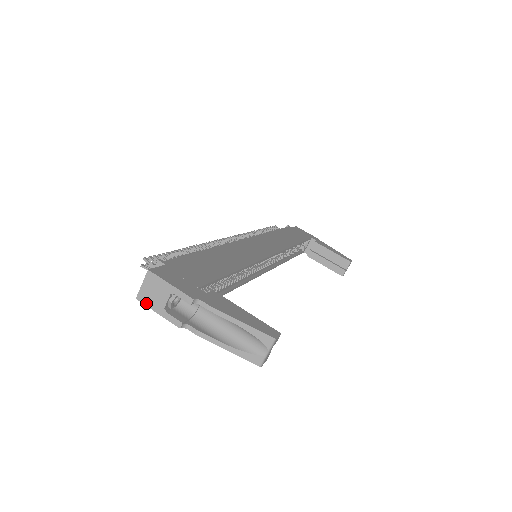
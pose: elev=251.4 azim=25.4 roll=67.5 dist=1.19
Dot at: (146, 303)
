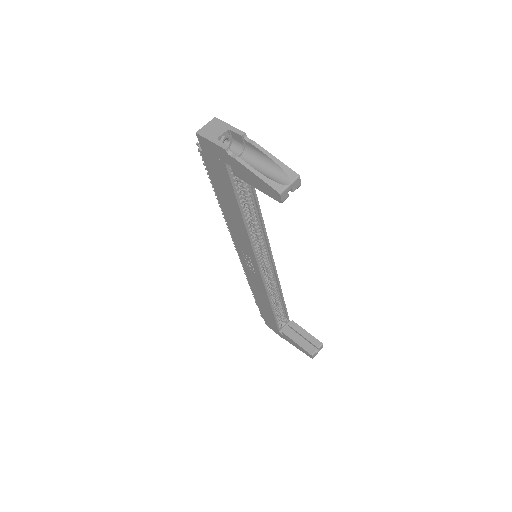
Dot at: (203, 135)
